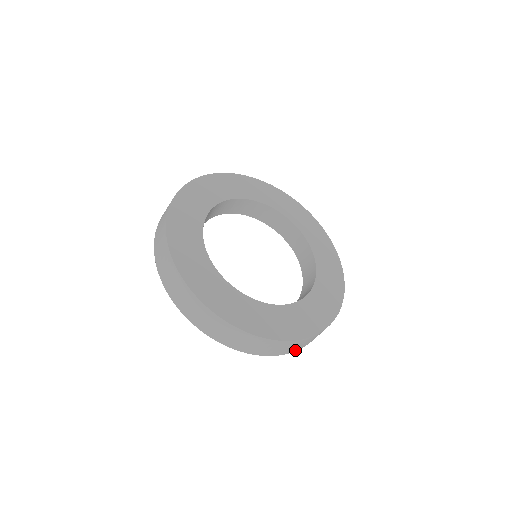
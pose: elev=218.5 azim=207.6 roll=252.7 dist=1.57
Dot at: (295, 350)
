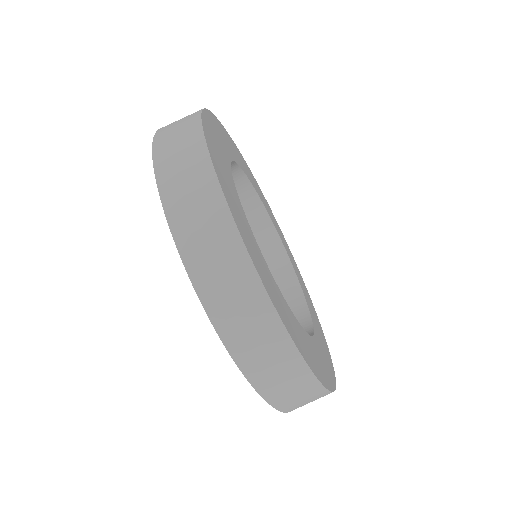
Dot at: (216, 316)
